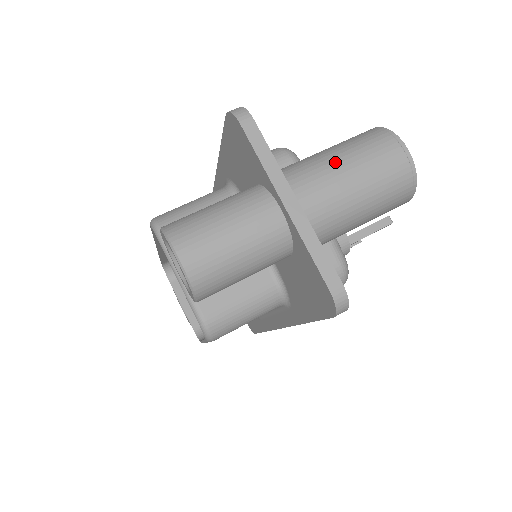
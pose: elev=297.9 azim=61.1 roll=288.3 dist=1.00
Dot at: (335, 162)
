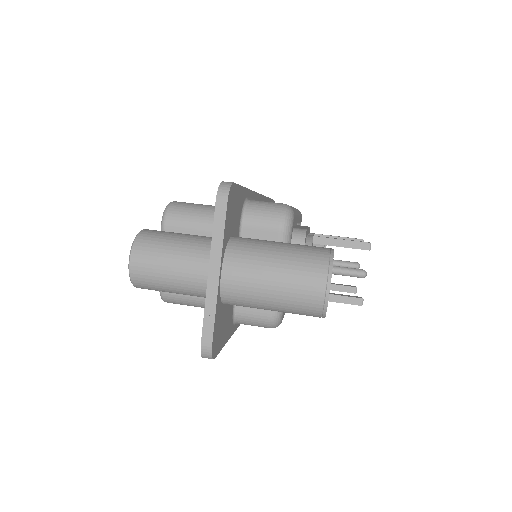
Dot at: (270, 264)
